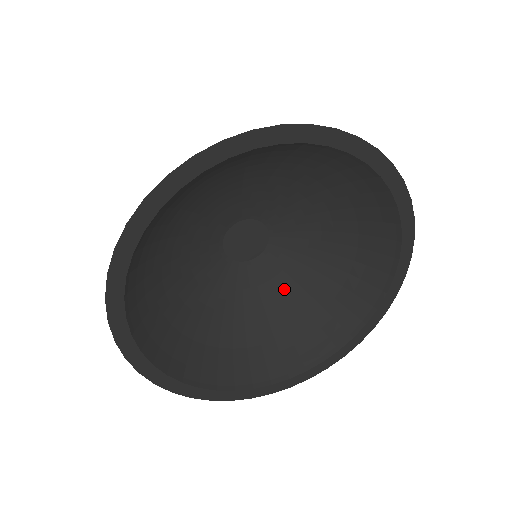
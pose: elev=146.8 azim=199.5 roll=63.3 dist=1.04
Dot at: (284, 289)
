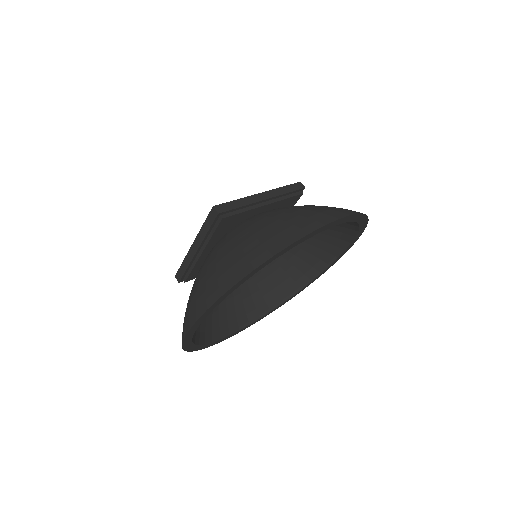
Dot at: occluded
